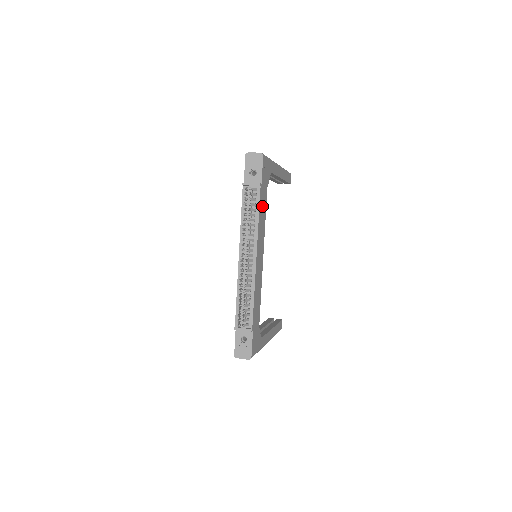
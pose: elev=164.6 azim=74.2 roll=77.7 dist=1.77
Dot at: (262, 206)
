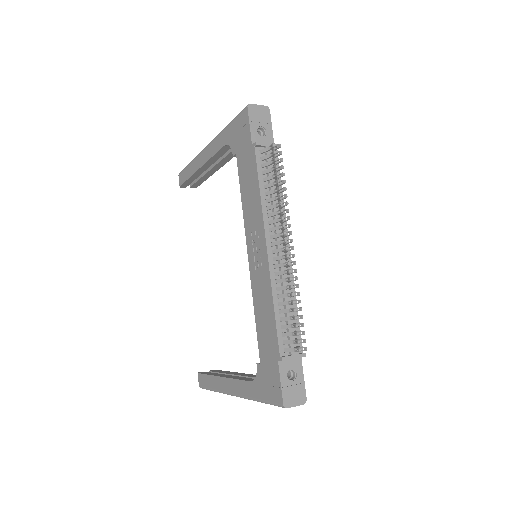
Dot at: occluded
